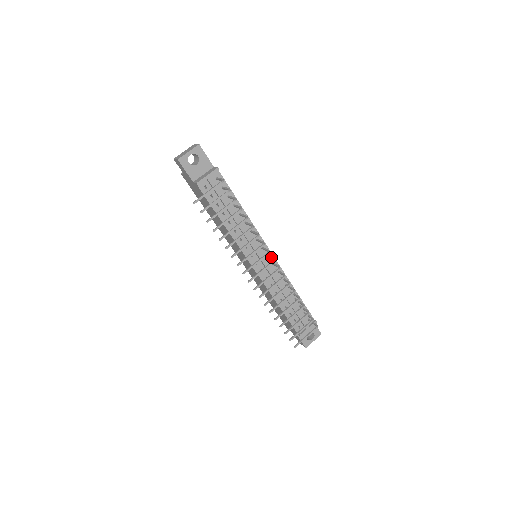
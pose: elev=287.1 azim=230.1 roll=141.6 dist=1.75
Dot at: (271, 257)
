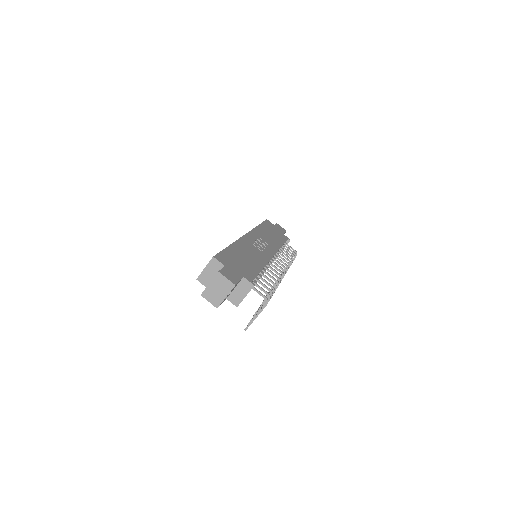
Dot at: (280, 268)
